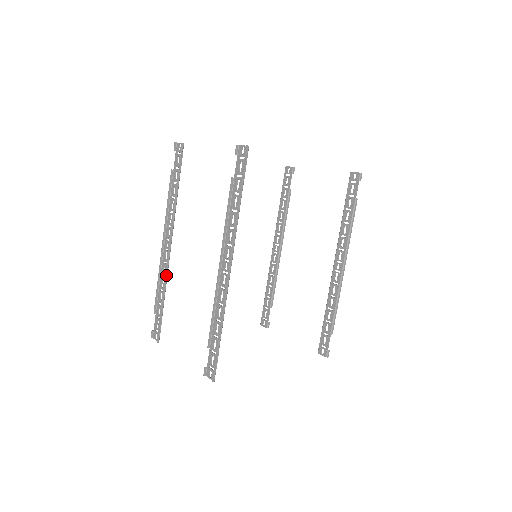
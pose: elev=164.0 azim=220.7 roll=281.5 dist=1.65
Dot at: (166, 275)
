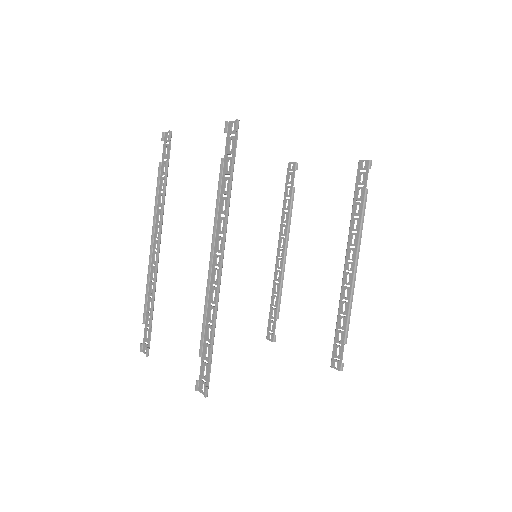
Dot at: (155, 279)
